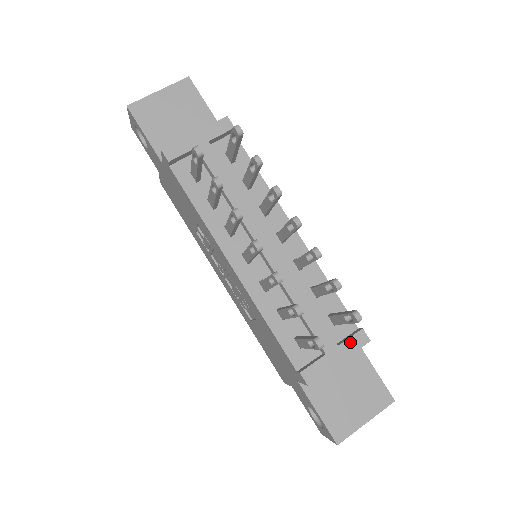
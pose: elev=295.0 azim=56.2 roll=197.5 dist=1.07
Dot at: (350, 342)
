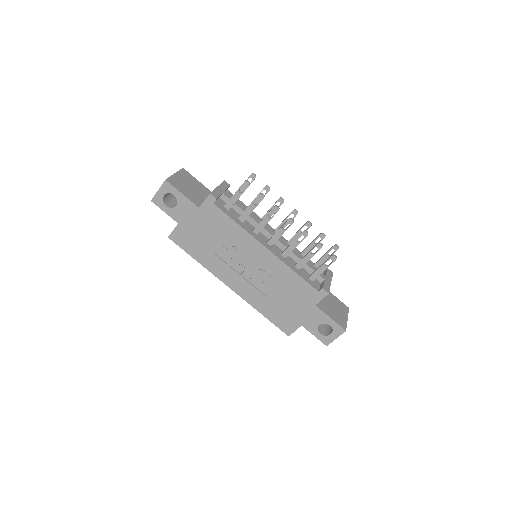
Dot at: (328, 274)
